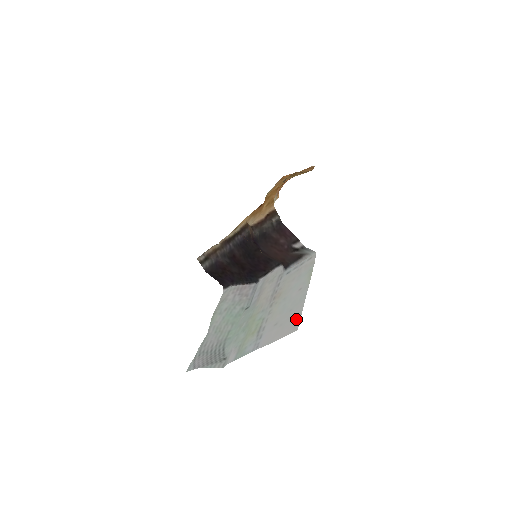
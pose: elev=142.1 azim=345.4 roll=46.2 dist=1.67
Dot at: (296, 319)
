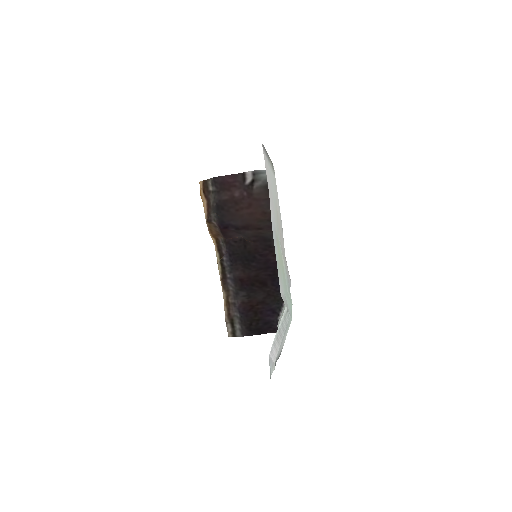
Dot at: (265, 156)
